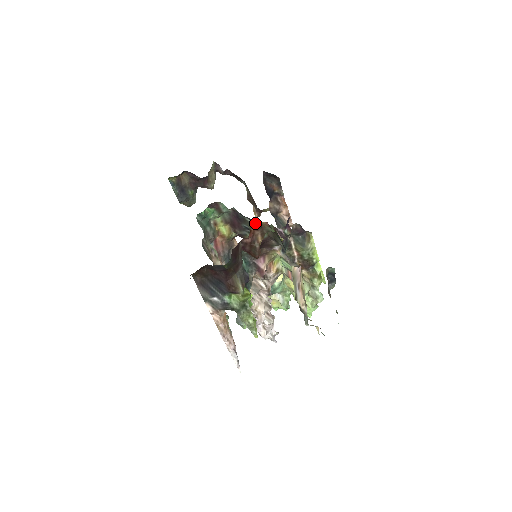
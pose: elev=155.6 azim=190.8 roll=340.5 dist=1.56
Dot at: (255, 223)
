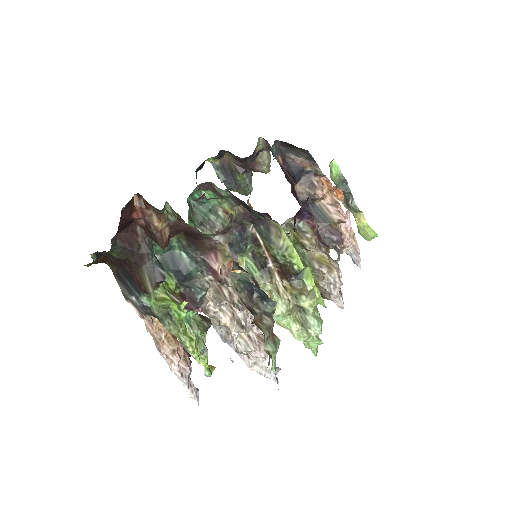
Dot at: occluded
